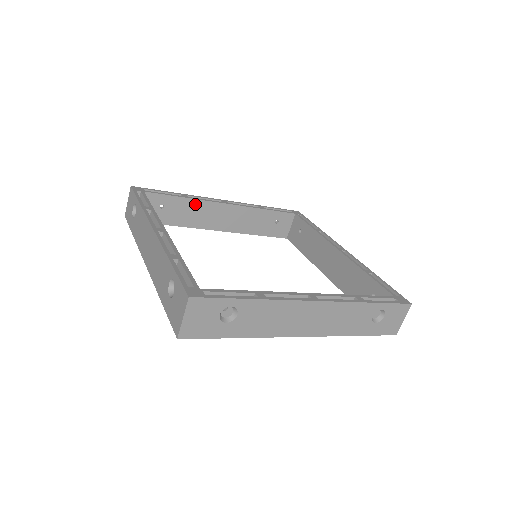
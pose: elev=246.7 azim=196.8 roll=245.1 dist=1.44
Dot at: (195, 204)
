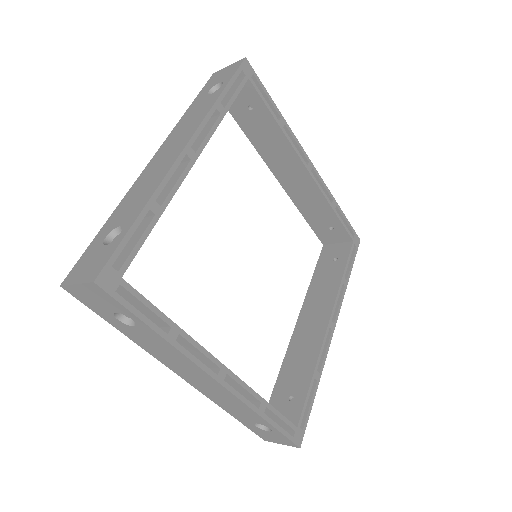
Dot at: (281, 140)
